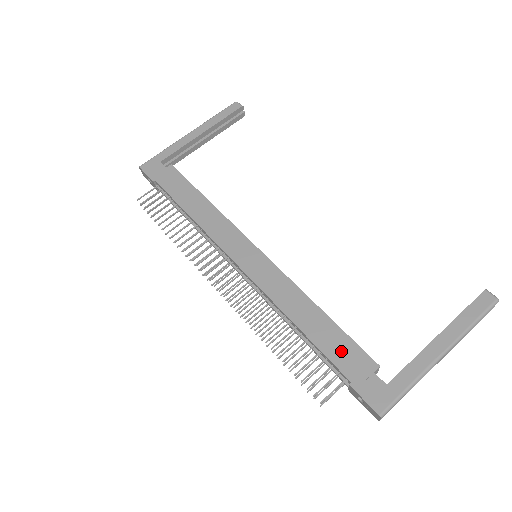
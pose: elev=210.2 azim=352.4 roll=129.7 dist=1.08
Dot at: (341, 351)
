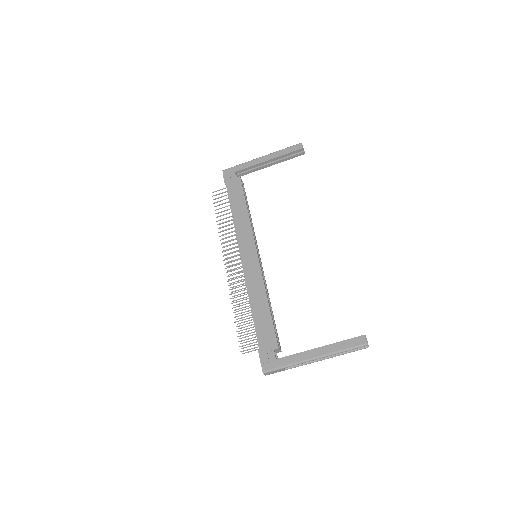
Dot at: (265, 331)
